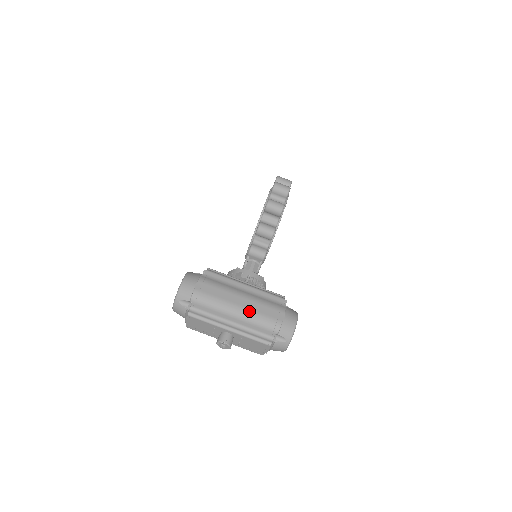
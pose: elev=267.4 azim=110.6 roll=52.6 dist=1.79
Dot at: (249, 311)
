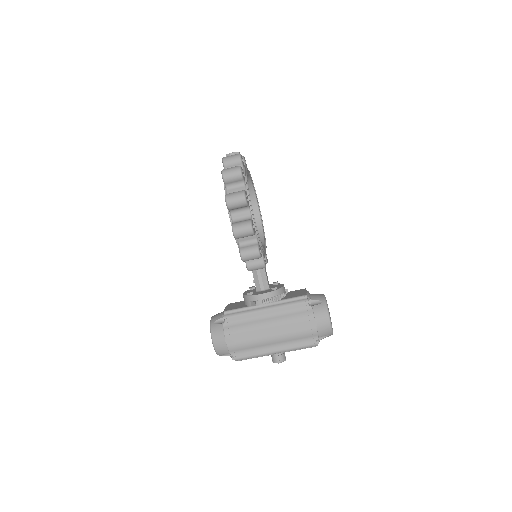
Dot at: (283, 337)
